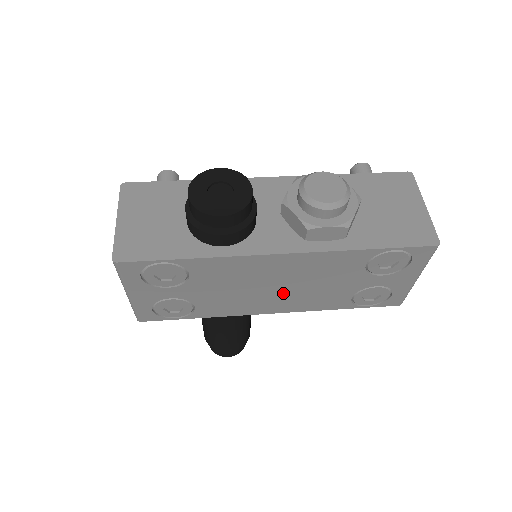
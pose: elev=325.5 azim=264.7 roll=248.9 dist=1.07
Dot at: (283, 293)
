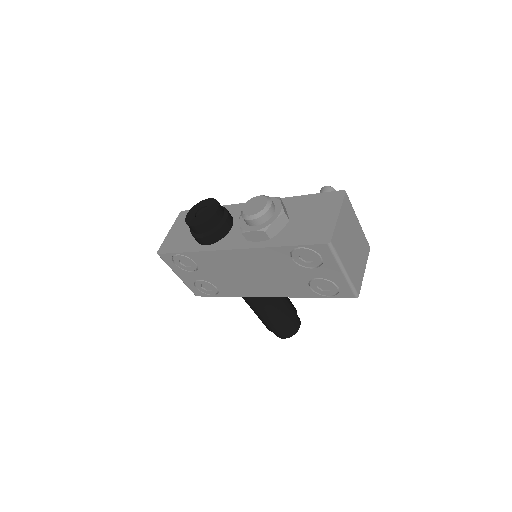
Dot at: (259, 280)
